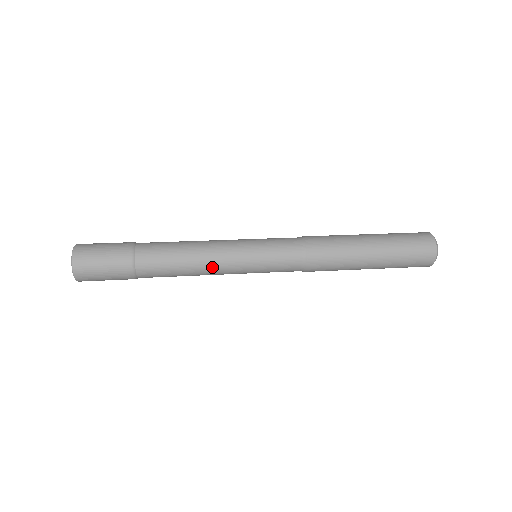
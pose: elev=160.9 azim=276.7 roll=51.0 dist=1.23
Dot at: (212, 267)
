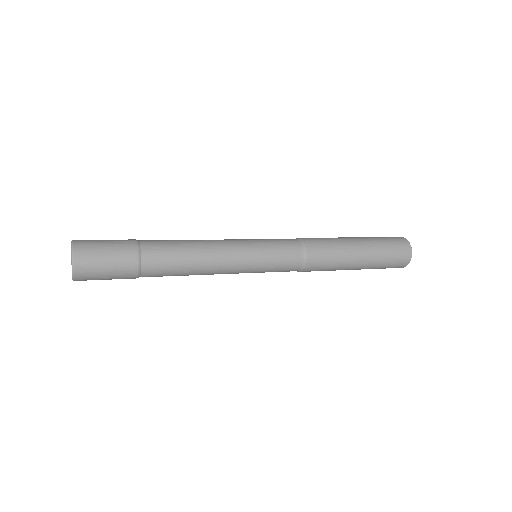
Dot at: (218, 269)
